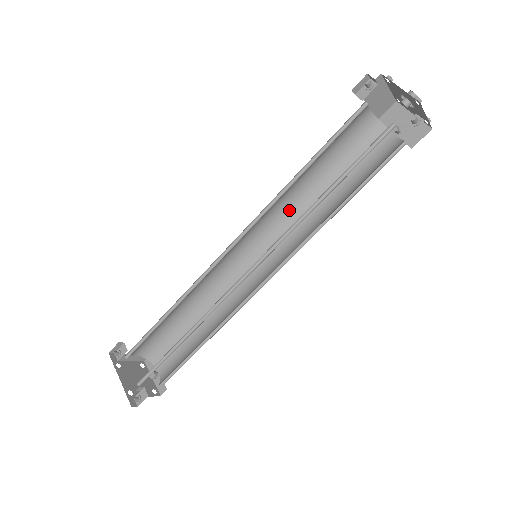
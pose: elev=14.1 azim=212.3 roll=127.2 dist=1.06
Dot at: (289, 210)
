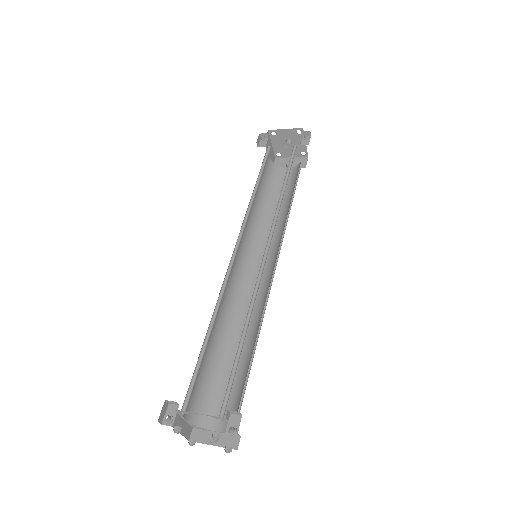
Dot at: (254, 229)
